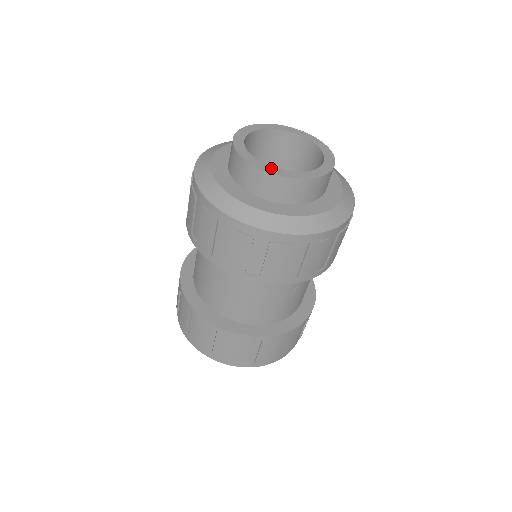
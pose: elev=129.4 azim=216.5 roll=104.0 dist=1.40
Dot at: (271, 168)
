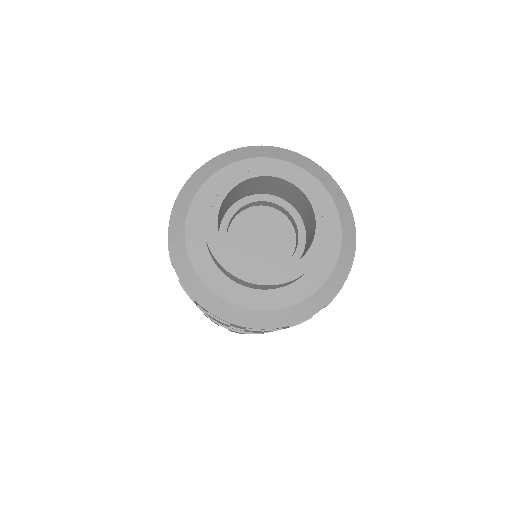
Dot at: (291, 270)
